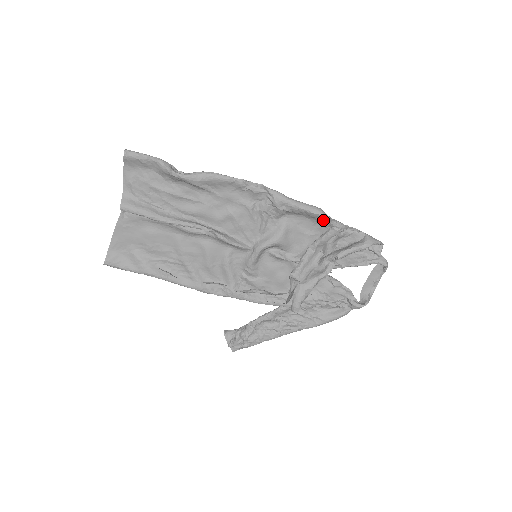
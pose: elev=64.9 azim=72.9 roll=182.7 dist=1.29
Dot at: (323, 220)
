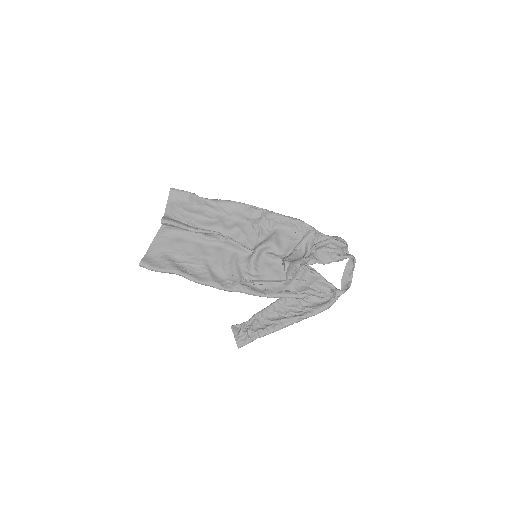
Dot at: (302, 226)
